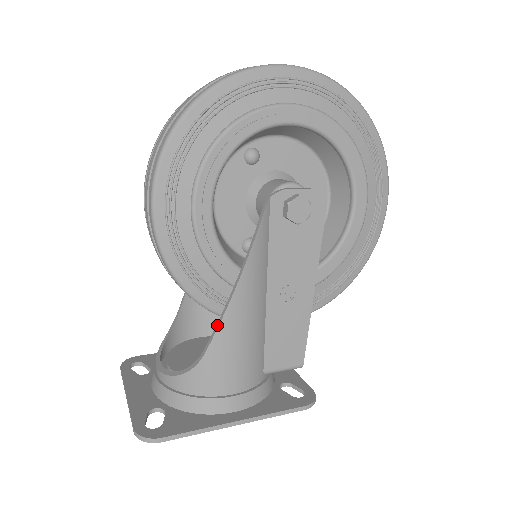
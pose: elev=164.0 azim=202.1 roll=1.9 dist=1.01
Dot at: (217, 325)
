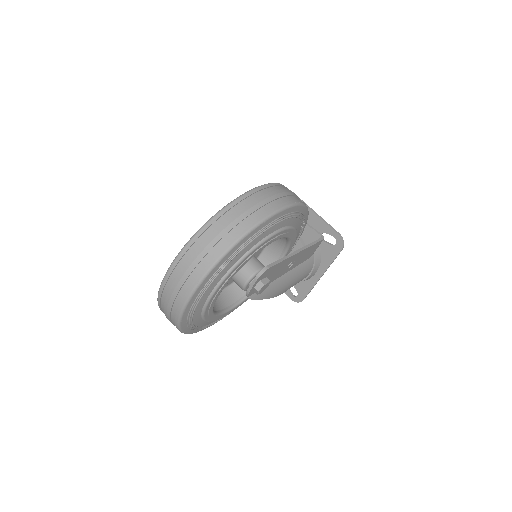
Dot at: occluded
